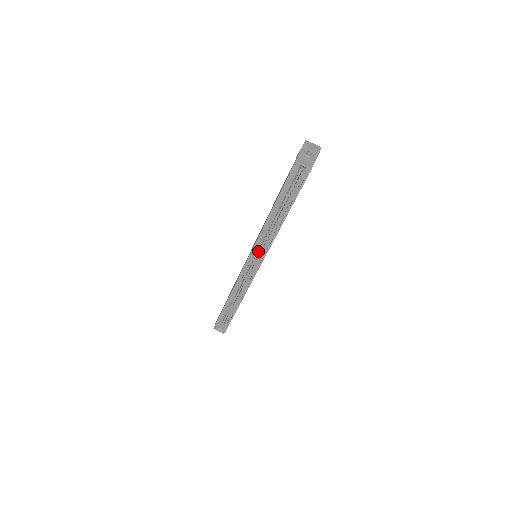
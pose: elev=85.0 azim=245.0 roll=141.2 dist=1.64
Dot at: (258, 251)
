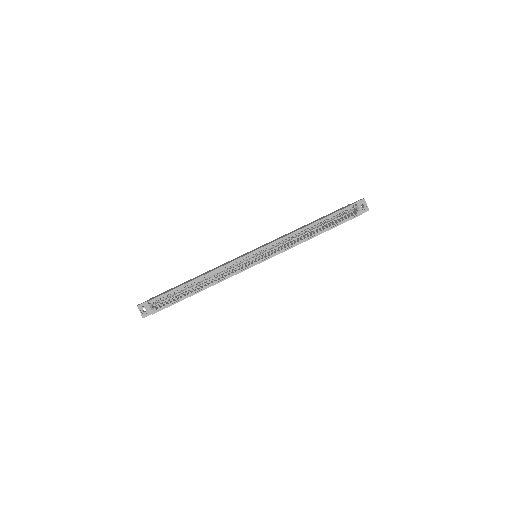
Dot at: occluded
